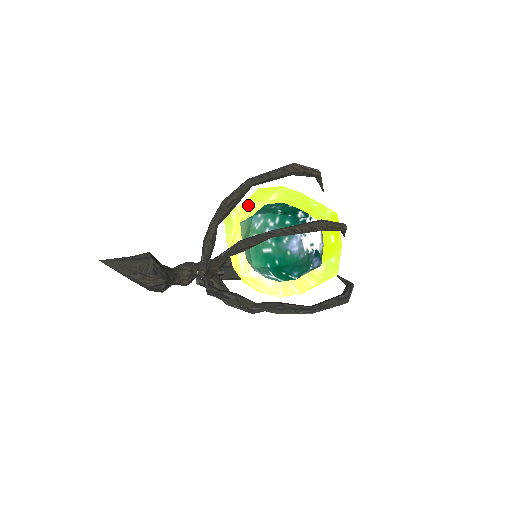
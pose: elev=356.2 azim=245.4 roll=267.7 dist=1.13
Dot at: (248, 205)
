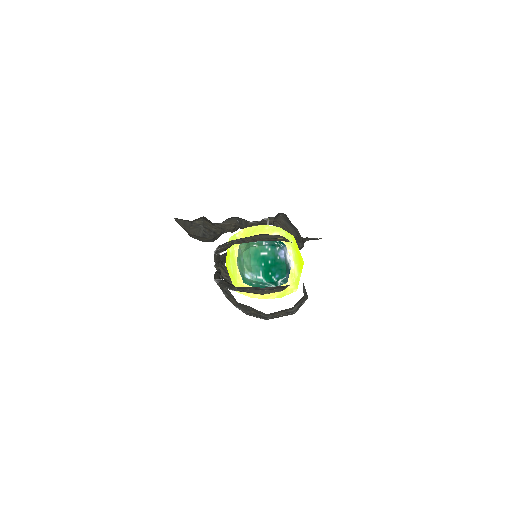
Dot at: (250, 227)
